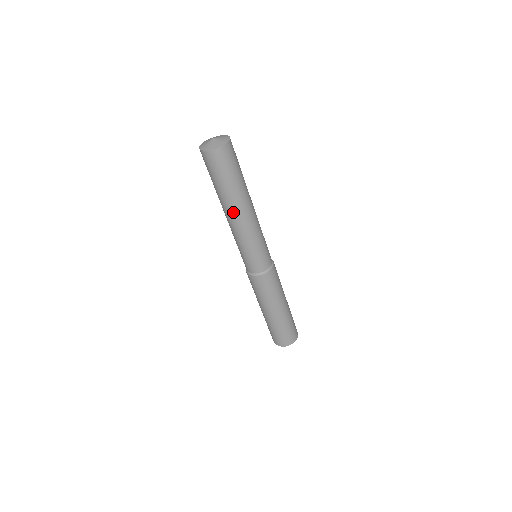
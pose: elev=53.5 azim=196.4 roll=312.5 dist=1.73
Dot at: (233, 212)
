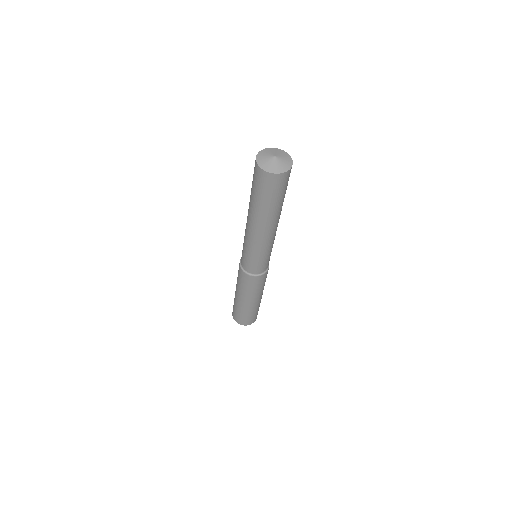
Dot at: (249, 218)
